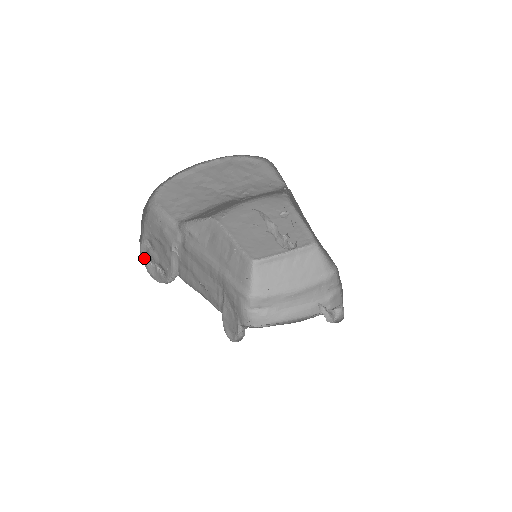
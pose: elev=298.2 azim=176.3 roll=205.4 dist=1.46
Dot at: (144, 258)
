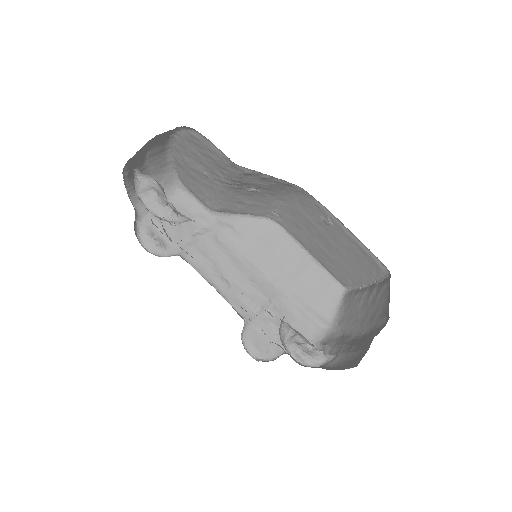
Dot at: (142, 228)
